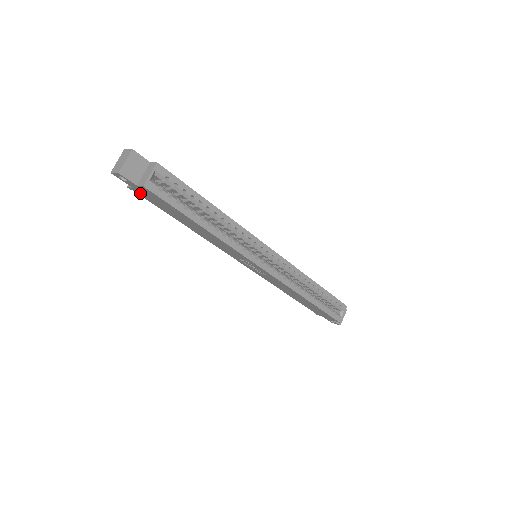
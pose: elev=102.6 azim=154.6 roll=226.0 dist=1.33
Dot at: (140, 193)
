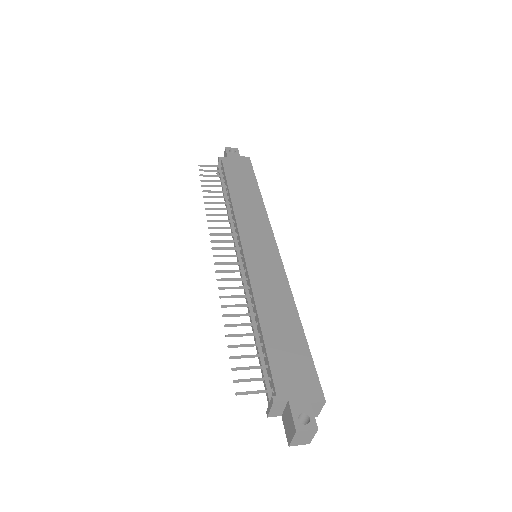
Dot at: occluded
